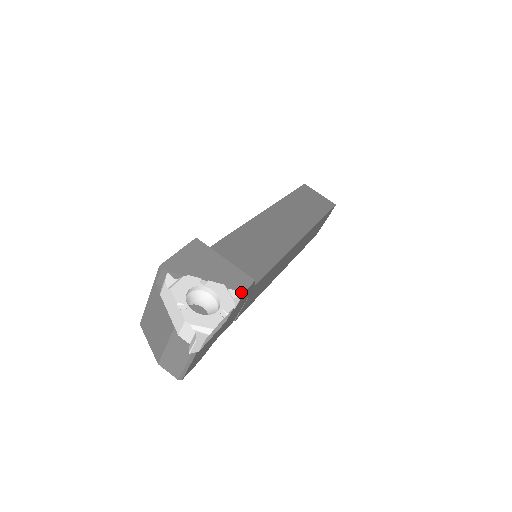
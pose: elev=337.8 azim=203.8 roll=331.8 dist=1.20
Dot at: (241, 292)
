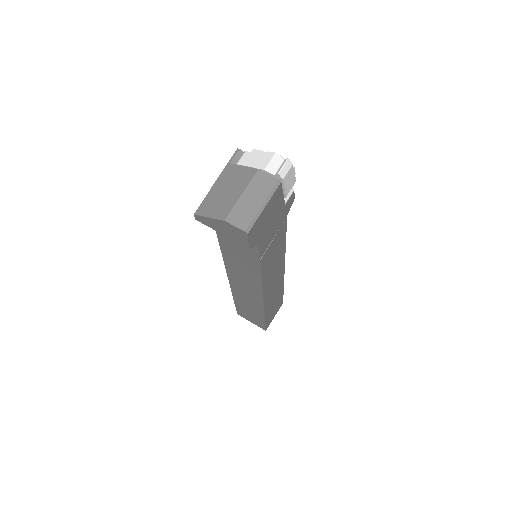
Dot at: (291, 191)
